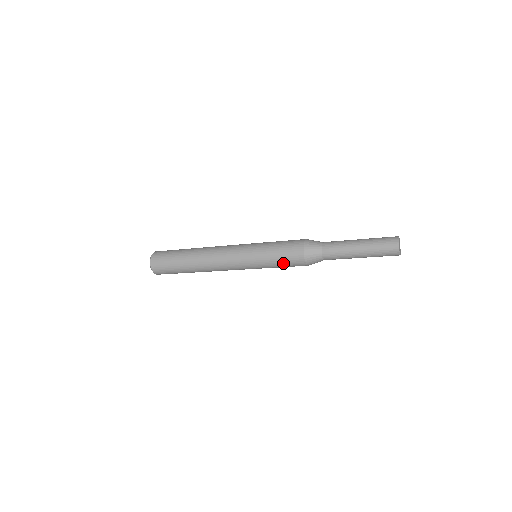
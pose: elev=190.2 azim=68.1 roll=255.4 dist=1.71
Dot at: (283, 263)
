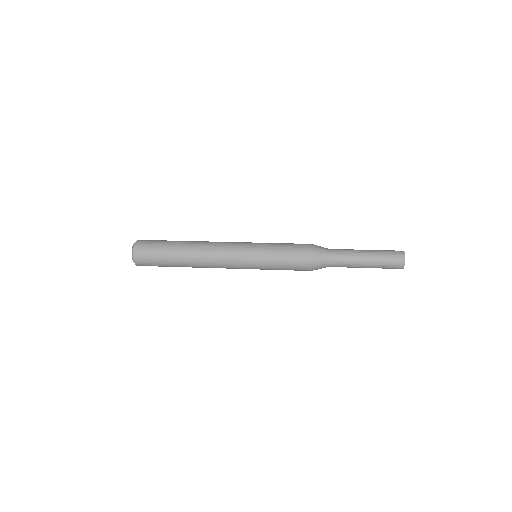
Dot at: (288, 261)
